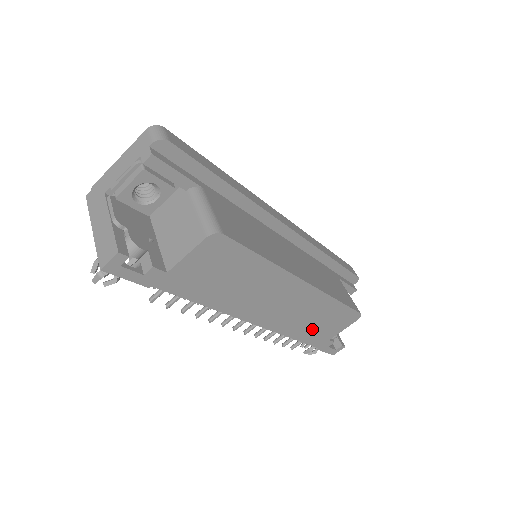
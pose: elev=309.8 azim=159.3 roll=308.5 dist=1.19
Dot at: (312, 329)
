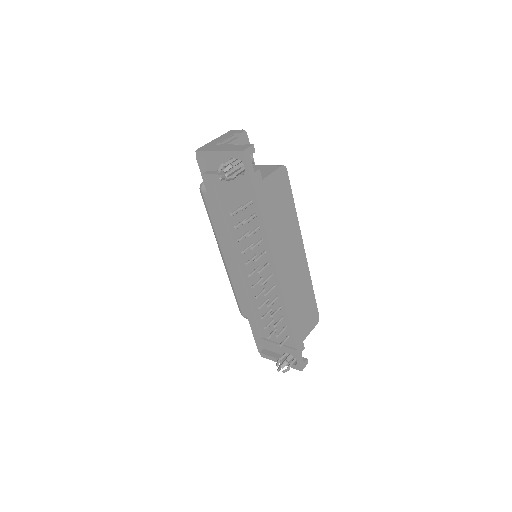
Dot at: (298, 314)
